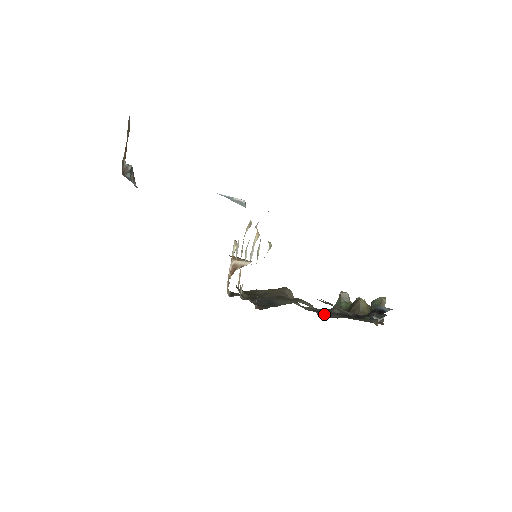
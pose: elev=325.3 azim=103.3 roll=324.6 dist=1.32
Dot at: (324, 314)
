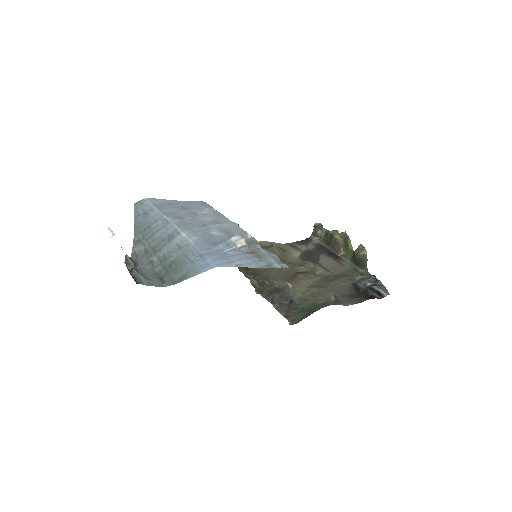
Dot at: (316, 265)
